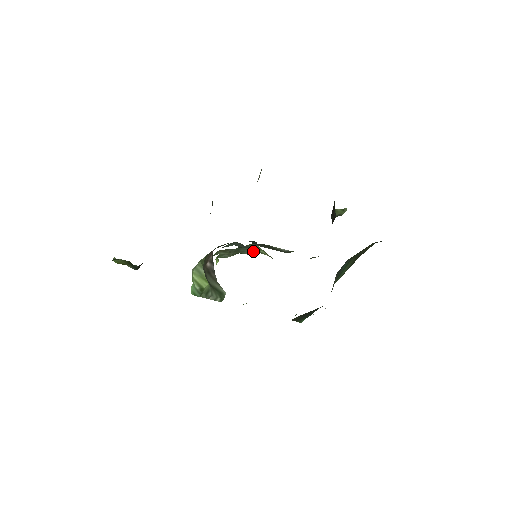
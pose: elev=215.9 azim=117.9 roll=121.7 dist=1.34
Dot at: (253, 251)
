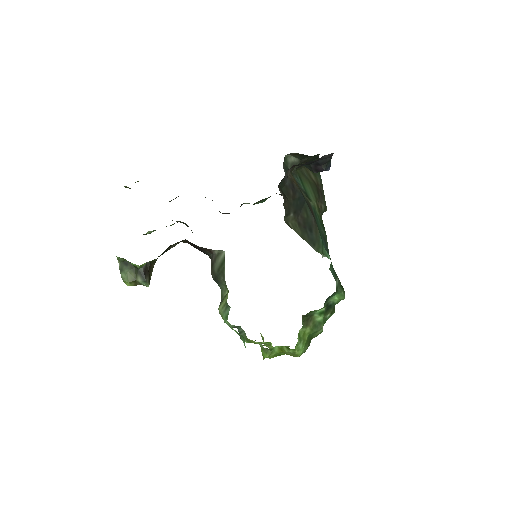
Dot at: occluded
